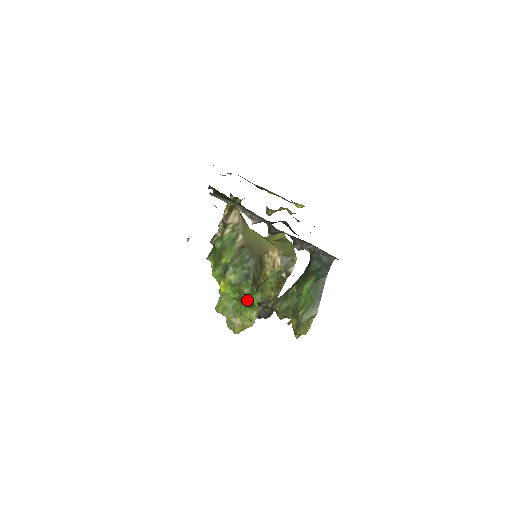
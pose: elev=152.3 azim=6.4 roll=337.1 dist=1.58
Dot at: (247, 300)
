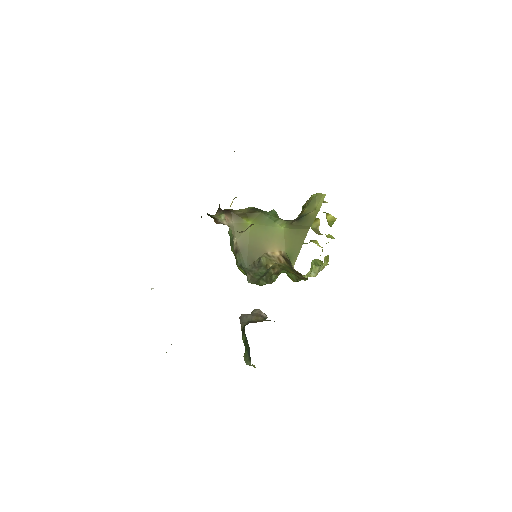
Dot at: occluded
